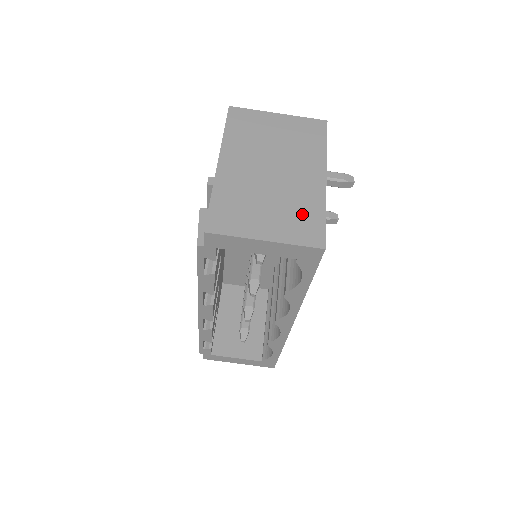
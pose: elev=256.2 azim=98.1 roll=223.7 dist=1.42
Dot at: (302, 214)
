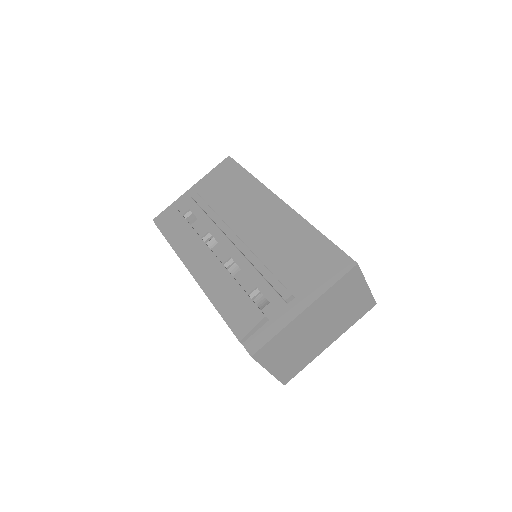
Dot at: (298, 363)
